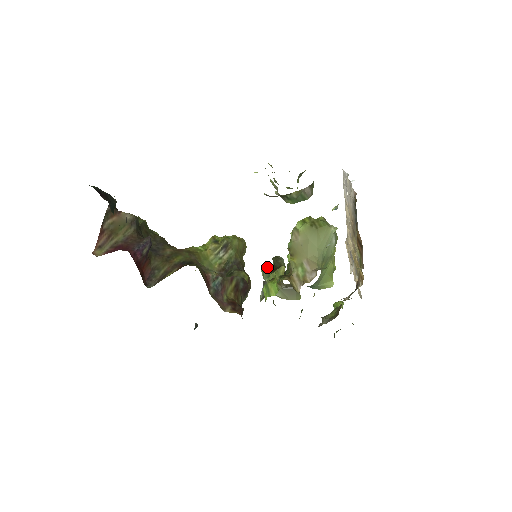
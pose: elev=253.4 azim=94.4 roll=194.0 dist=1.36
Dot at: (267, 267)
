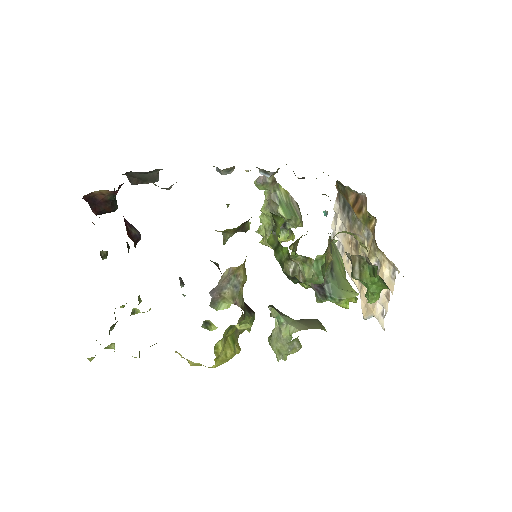
Dot at: occluded
